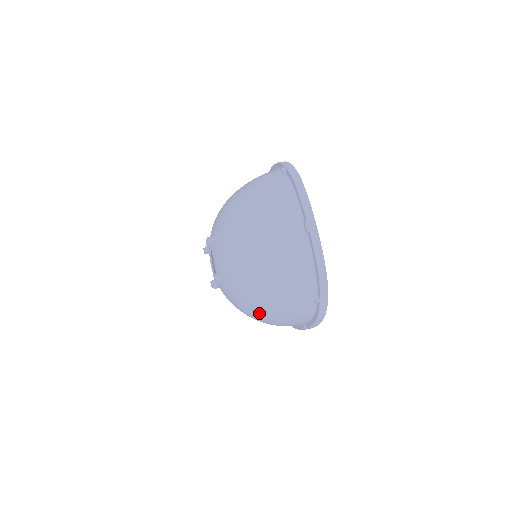
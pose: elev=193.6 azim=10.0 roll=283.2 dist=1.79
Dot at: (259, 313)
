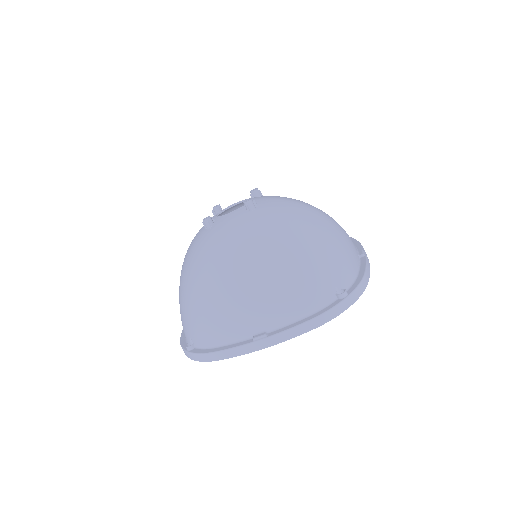
Dot at: (262, 259)
